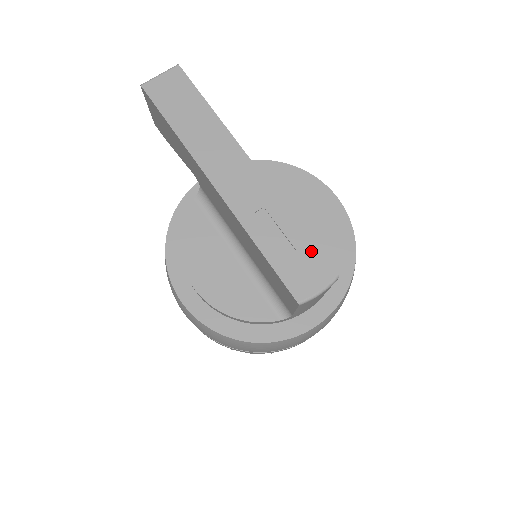
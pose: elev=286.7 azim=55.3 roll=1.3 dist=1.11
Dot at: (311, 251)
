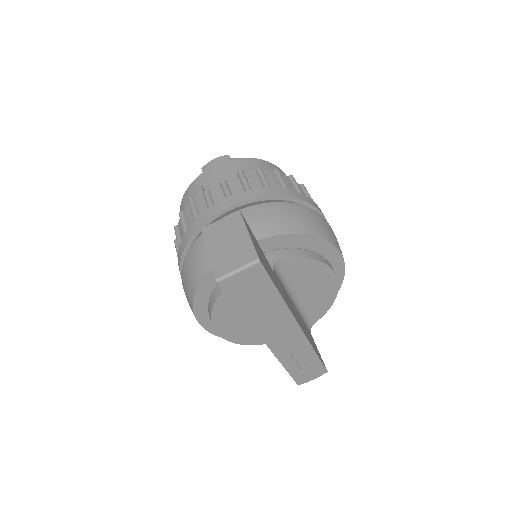
Dot at: (318, 365)
